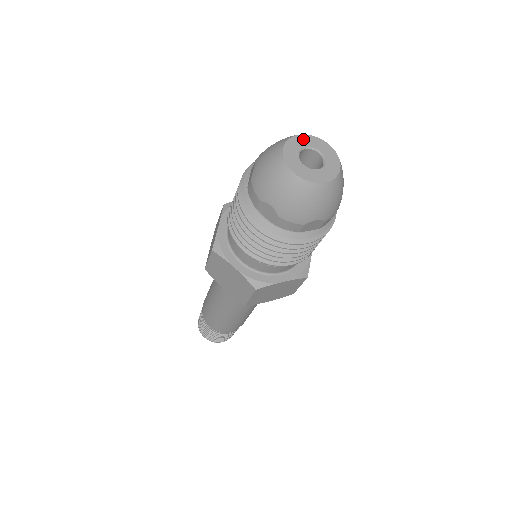
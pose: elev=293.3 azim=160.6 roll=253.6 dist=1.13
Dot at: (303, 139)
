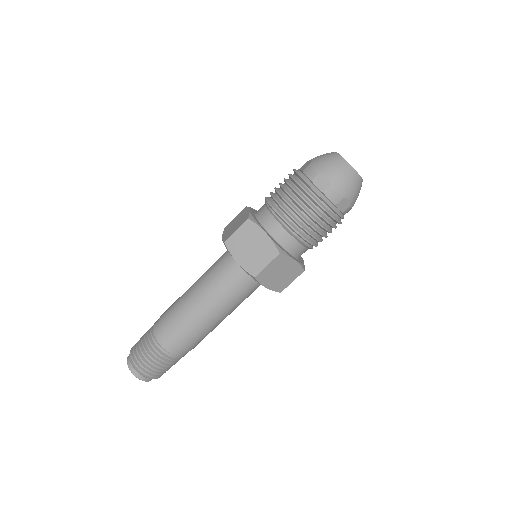
Dot at: occluded
